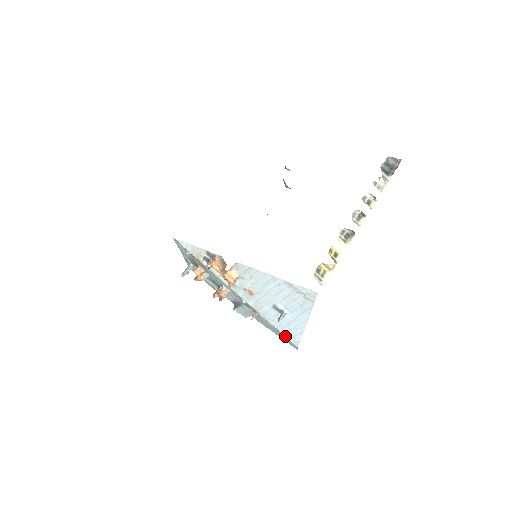
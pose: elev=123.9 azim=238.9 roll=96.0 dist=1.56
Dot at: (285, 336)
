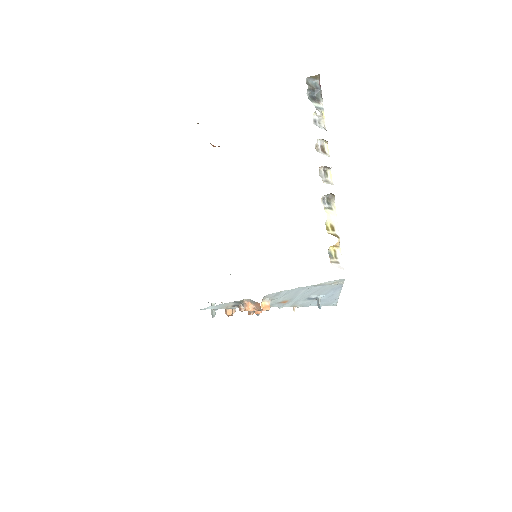
Dot at: occluded
